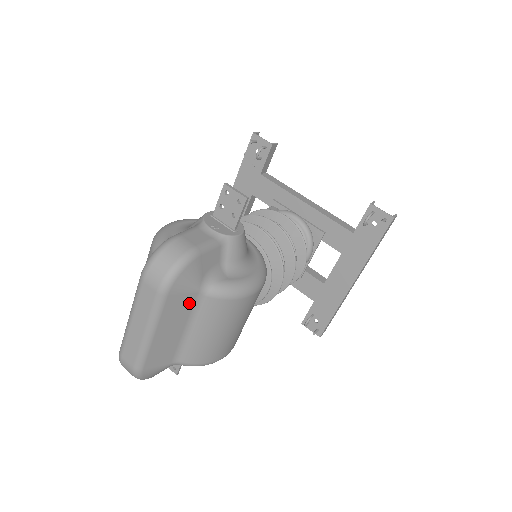
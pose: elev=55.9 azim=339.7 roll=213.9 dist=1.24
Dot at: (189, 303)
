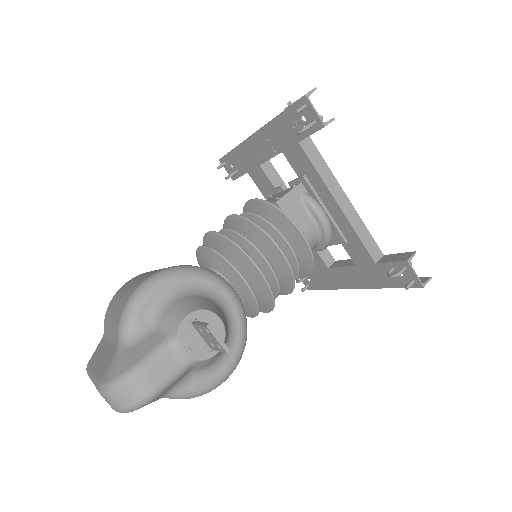
Dot at: occluded
